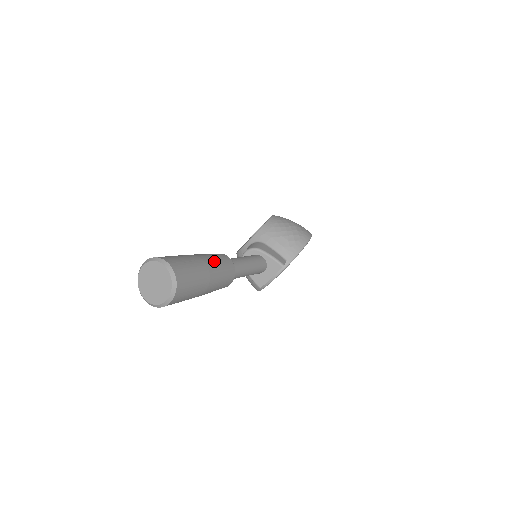
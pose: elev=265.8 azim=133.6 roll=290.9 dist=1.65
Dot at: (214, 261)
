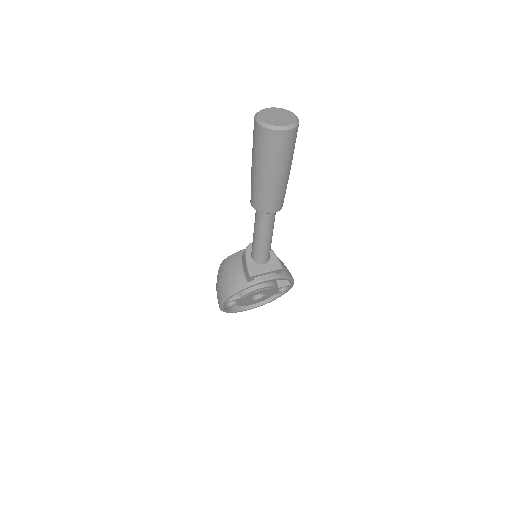
Dot at: occluded
